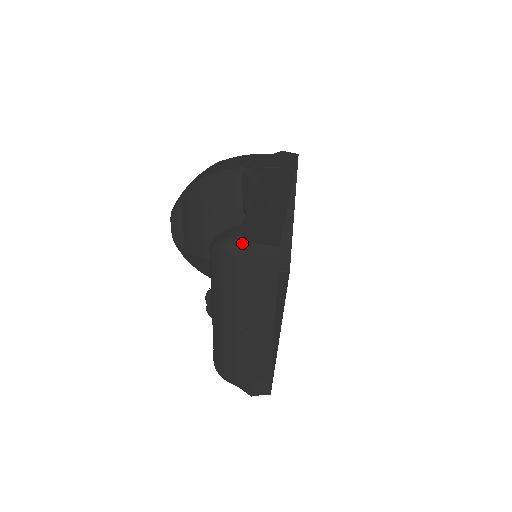
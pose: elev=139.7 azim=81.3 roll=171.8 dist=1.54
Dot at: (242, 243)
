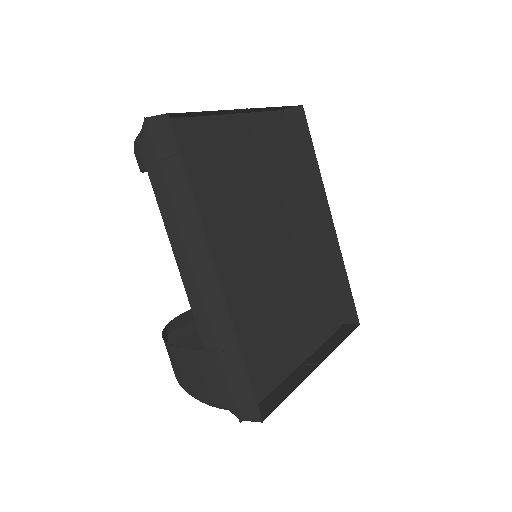
Dot at: occluded
